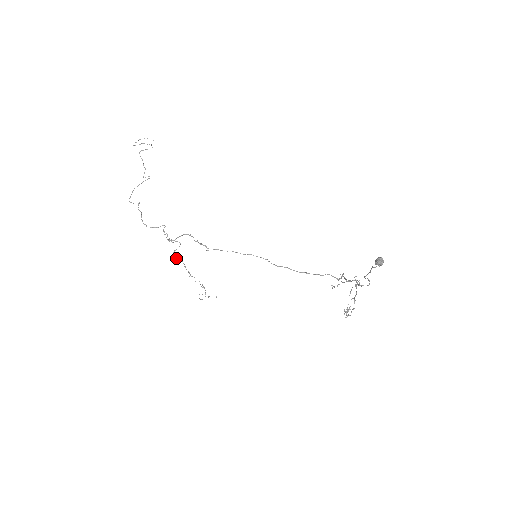
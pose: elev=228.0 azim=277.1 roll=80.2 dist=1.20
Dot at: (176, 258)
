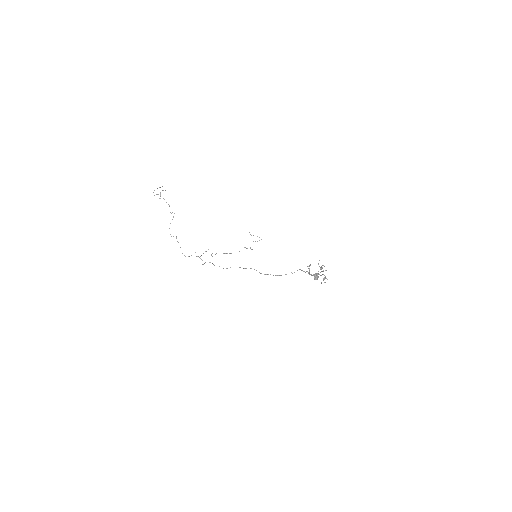
Dot at: occluded
